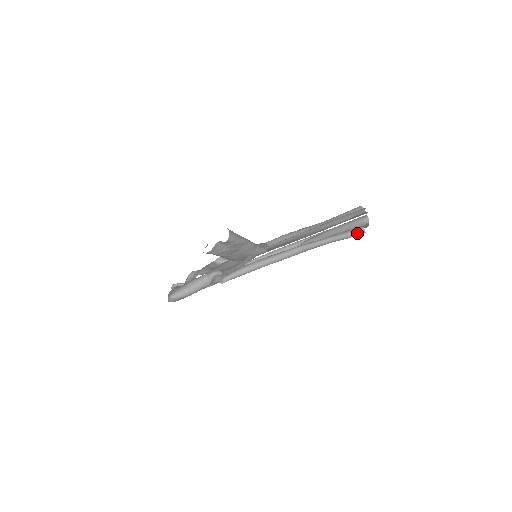
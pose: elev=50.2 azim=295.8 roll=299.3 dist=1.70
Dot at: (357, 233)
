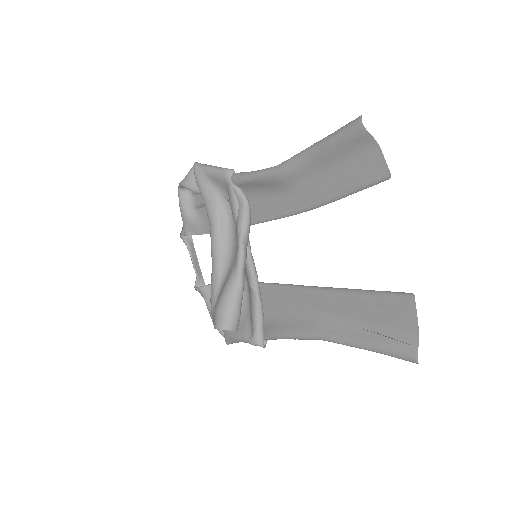
Dot at: (410, 361)
